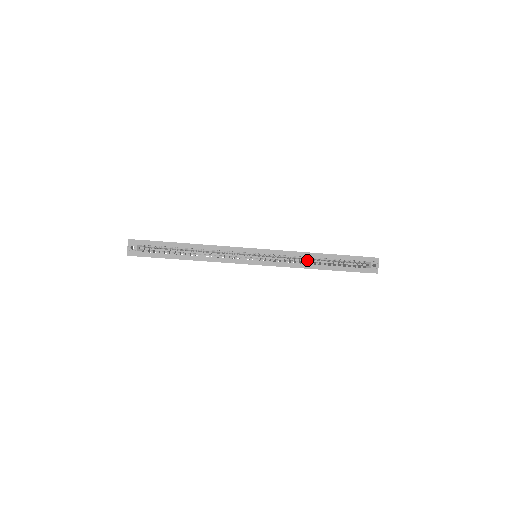
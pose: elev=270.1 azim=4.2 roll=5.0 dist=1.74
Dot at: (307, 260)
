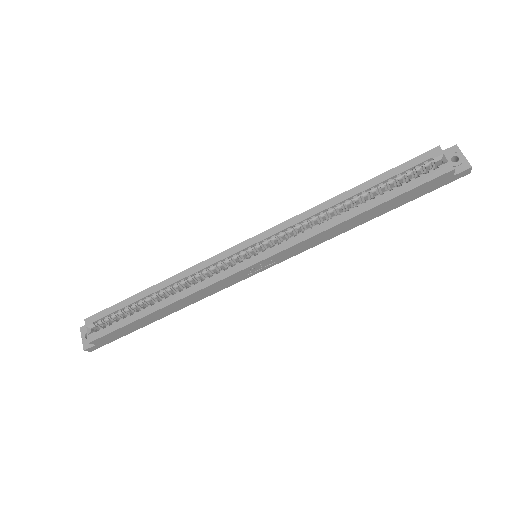
Dot at: occluded
